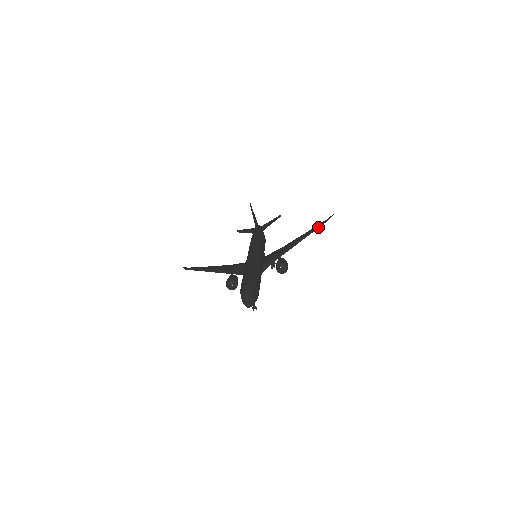
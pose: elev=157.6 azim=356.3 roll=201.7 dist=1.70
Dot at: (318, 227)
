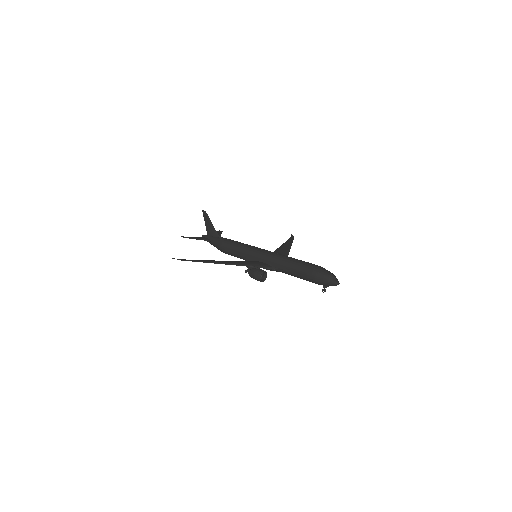
Dot at: (292, 241)
